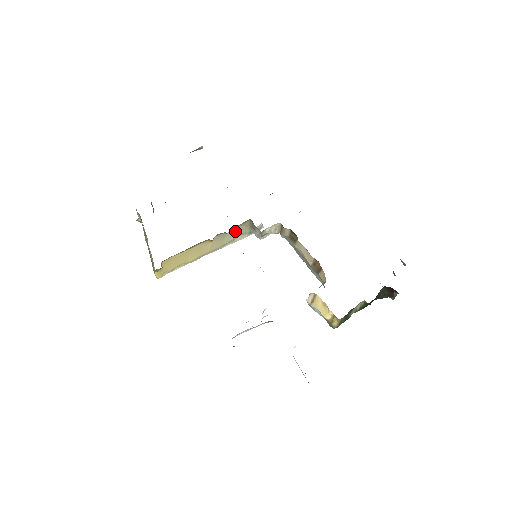
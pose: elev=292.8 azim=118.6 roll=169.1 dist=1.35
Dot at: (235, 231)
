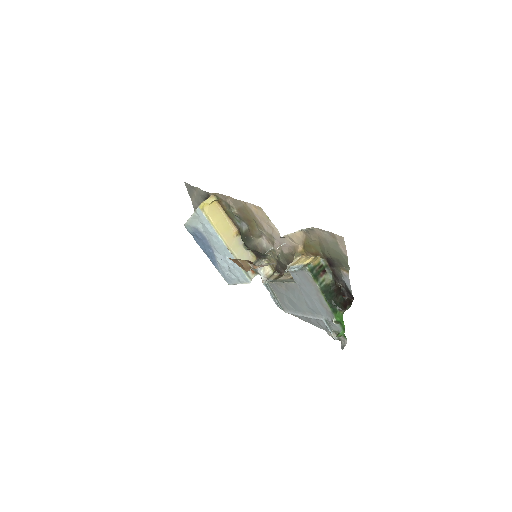
Dot at: (244, 254)
